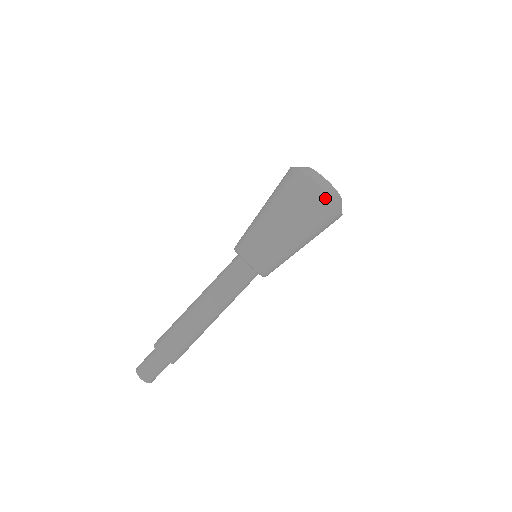
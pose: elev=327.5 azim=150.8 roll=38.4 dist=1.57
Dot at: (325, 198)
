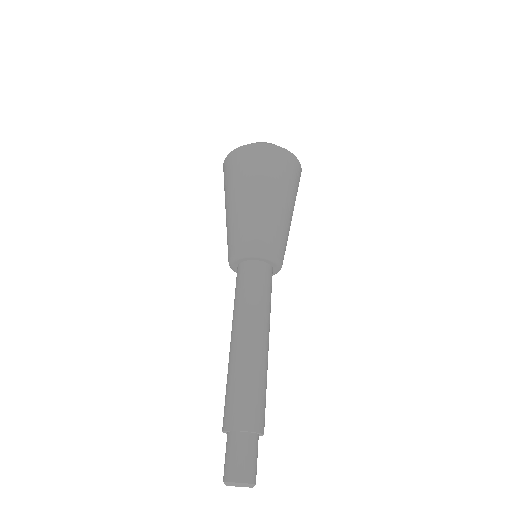
Dot at: (246, 149)
